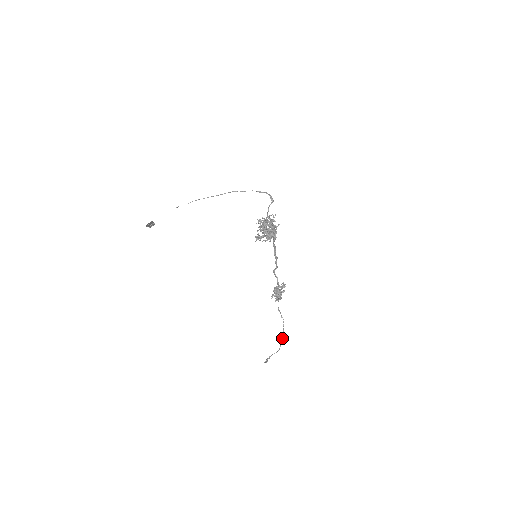
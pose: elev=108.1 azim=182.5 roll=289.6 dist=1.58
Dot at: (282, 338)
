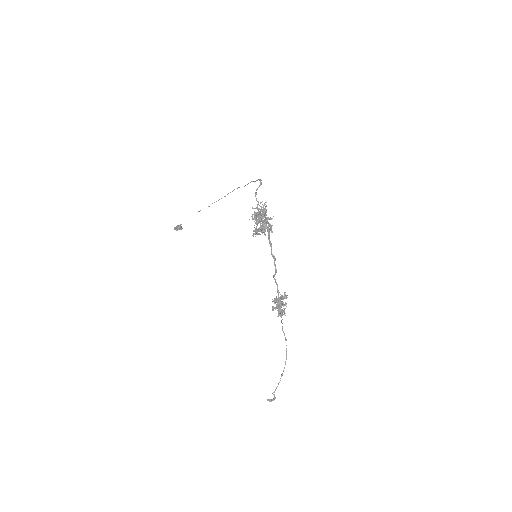
Dot at: (284, 367)
